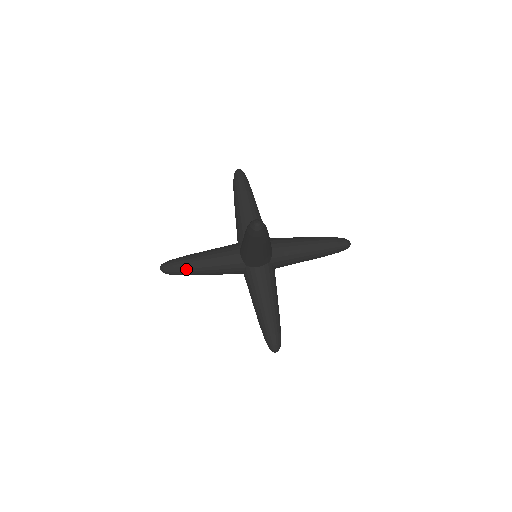
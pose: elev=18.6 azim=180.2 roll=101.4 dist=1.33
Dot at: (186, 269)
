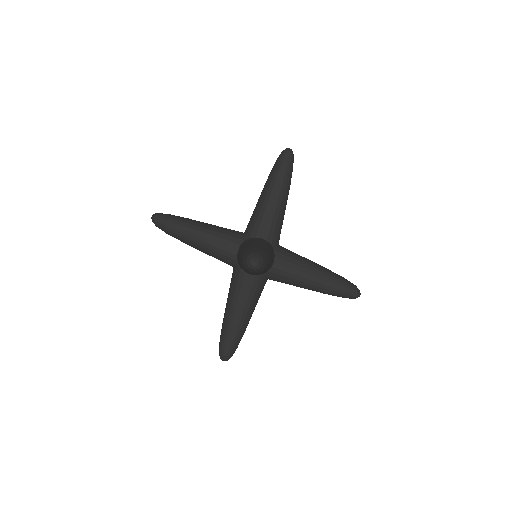
Dot at: (177, 234)
